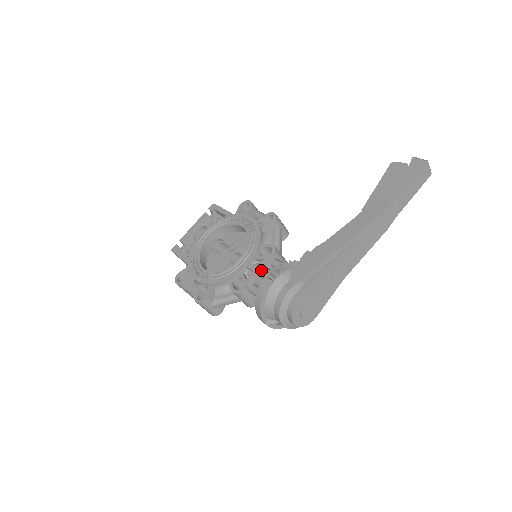
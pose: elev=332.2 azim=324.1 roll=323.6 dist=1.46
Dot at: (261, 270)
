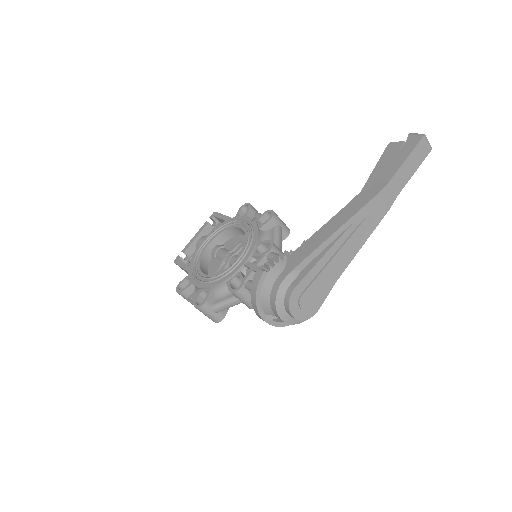
Dot at: (258, 266)
